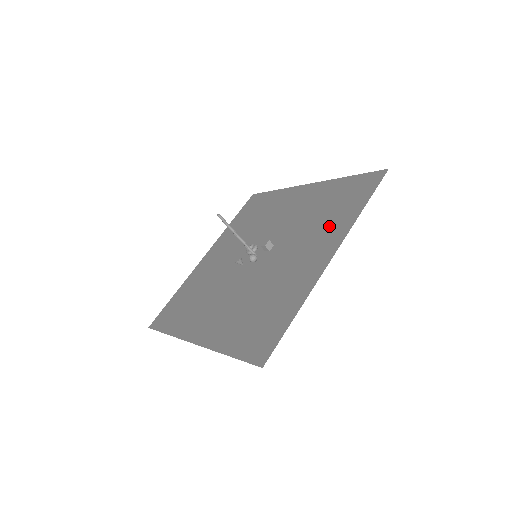
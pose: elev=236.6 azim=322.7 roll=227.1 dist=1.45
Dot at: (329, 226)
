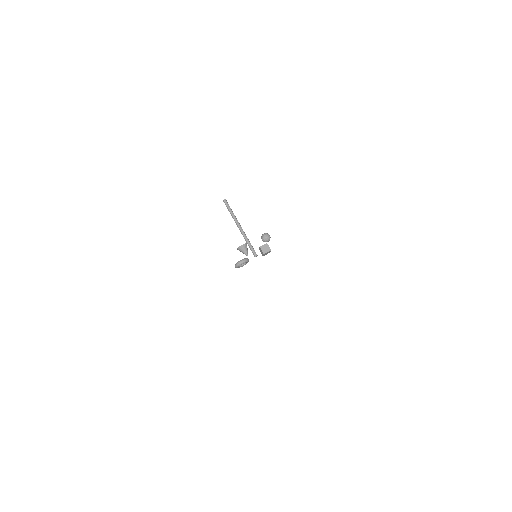
Dot at: occluded
